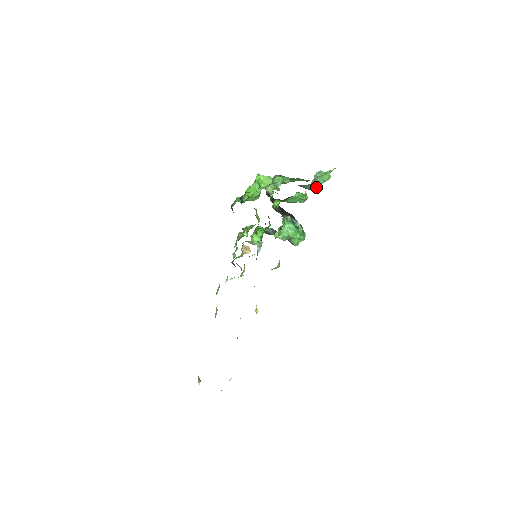
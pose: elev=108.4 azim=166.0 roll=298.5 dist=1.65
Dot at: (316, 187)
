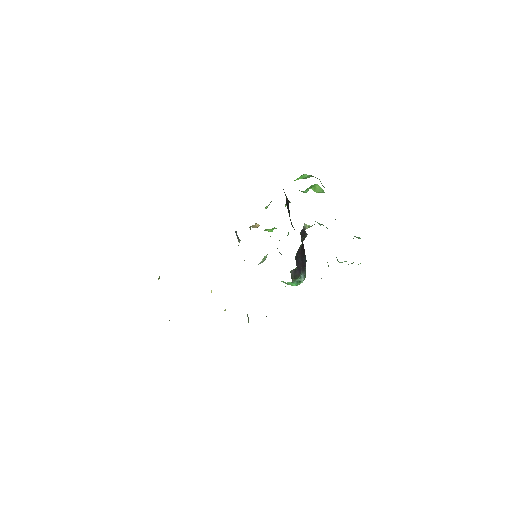
Dot at: occluded
